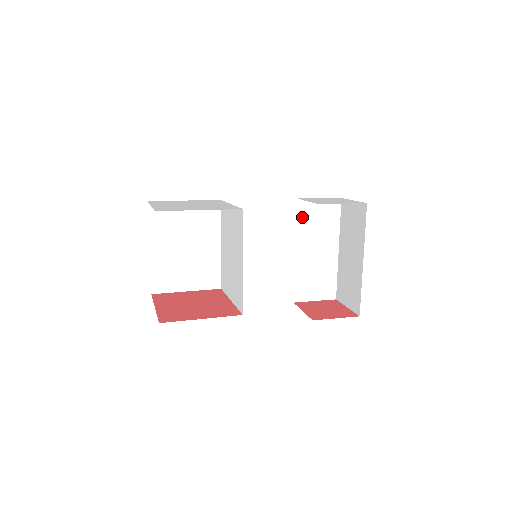
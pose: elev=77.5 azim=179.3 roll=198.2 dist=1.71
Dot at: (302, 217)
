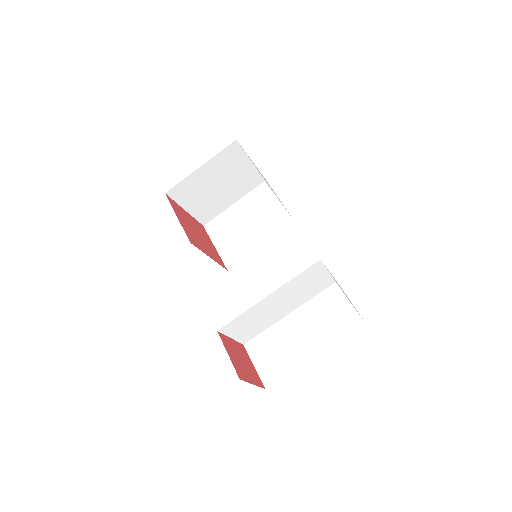
Dot at: (324, 298)
